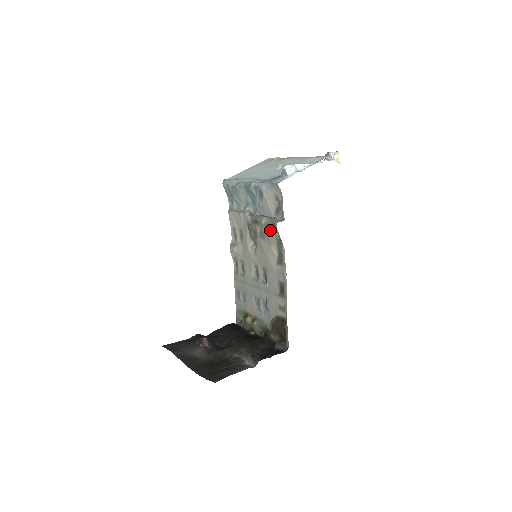
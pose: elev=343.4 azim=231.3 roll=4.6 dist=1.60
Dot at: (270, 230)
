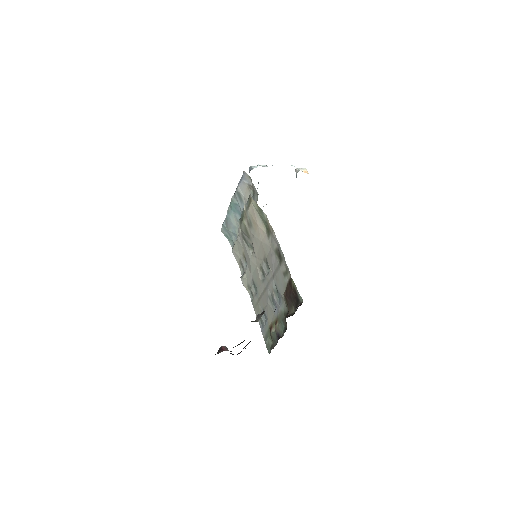
Dot at: (250, 208)
